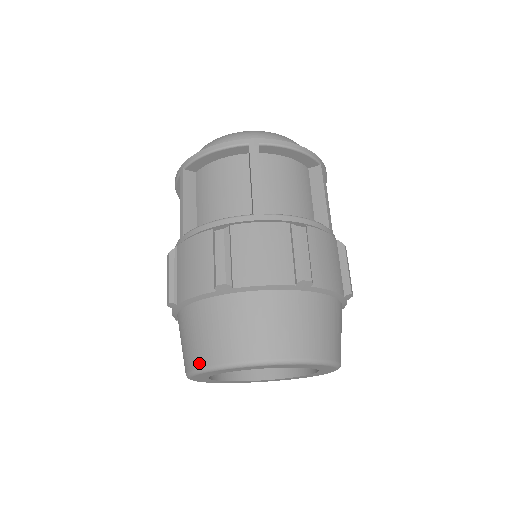
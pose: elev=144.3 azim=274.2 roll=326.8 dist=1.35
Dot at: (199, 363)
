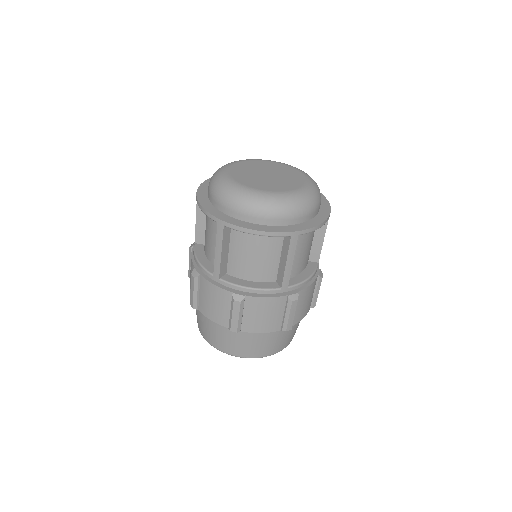
Dot at: occluded
